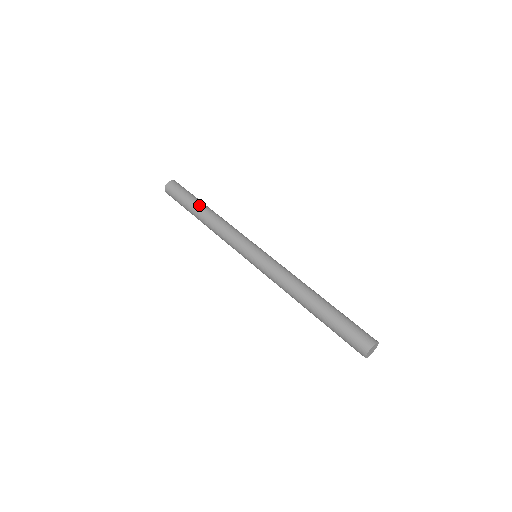
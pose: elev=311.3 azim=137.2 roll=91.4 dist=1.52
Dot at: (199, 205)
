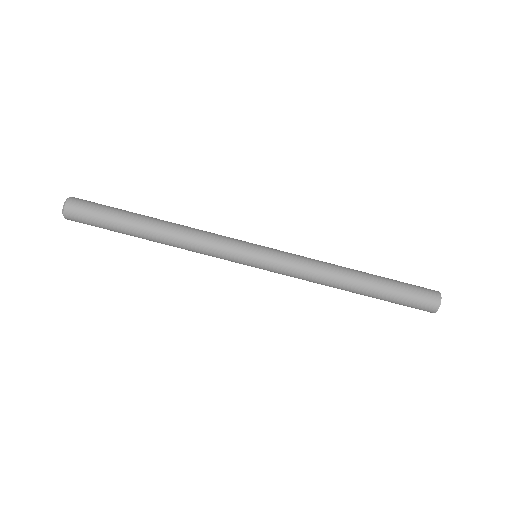
Dot at: (137, 236)
